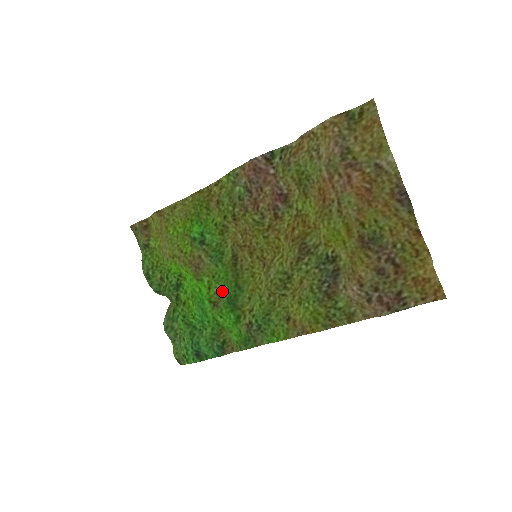
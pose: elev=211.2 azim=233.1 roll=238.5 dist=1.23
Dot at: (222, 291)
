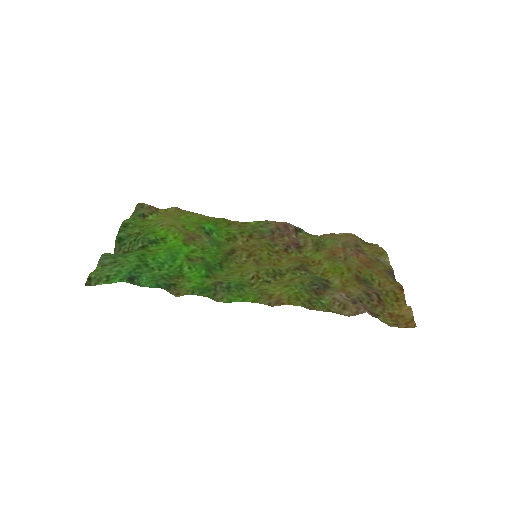
Dot at: (204, 259)
